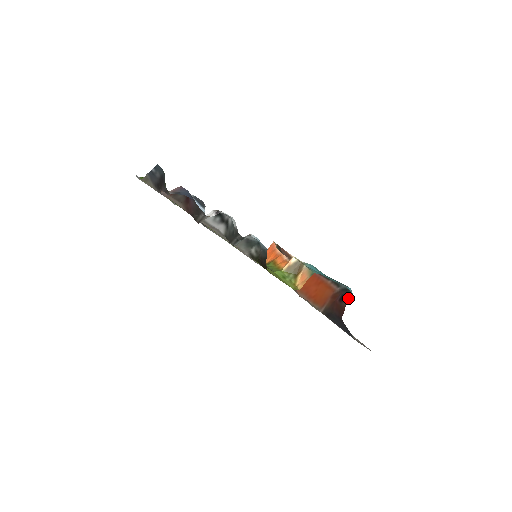
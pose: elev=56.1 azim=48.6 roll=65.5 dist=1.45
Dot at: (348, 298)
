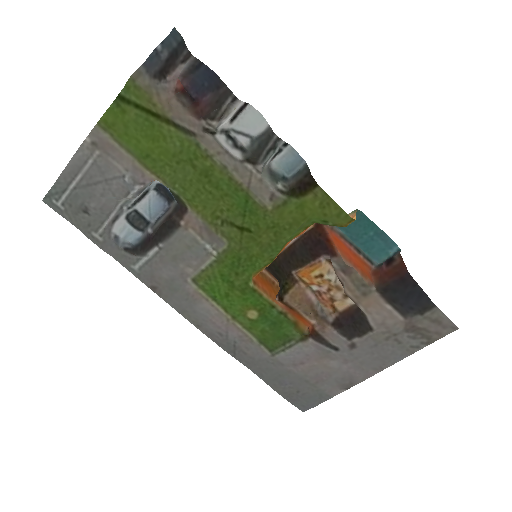
Dot at: (398, 253)
